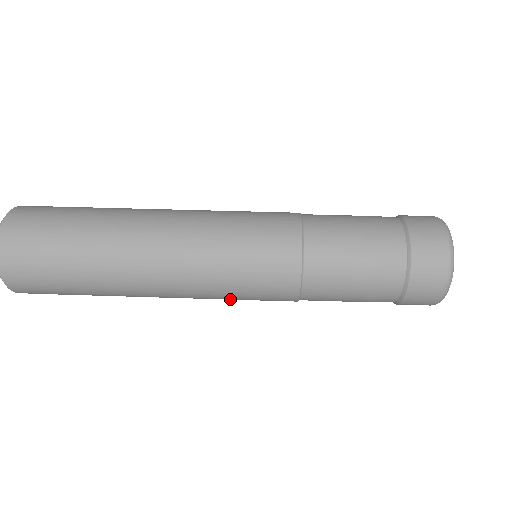
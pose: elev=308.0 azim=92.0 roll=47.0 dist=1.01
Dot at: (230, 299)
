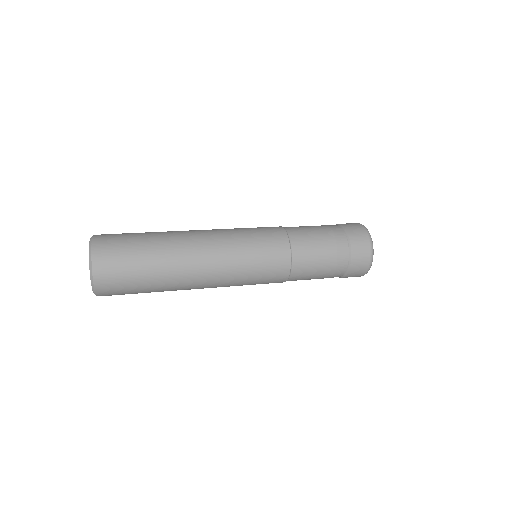
Dot at: occluded
